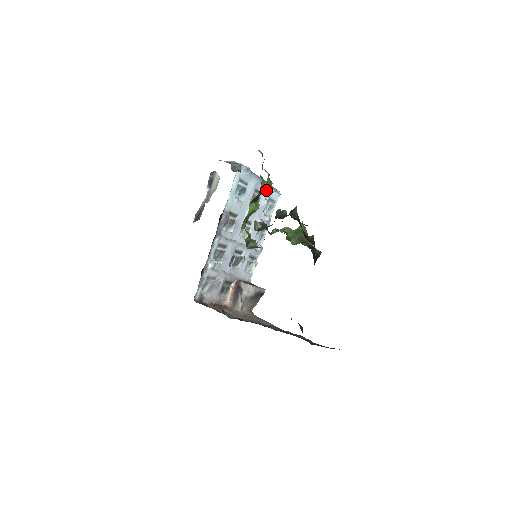
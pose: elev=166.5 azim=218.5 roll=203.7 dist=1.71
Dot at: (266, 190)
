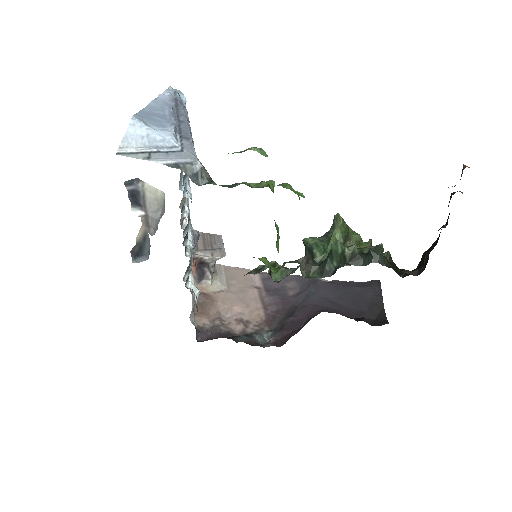
Dot at: occluded
